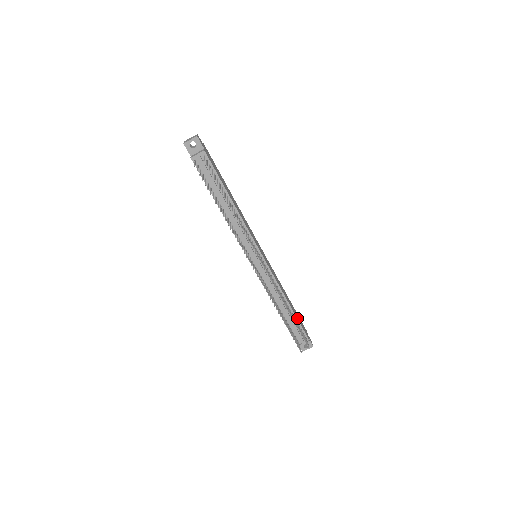
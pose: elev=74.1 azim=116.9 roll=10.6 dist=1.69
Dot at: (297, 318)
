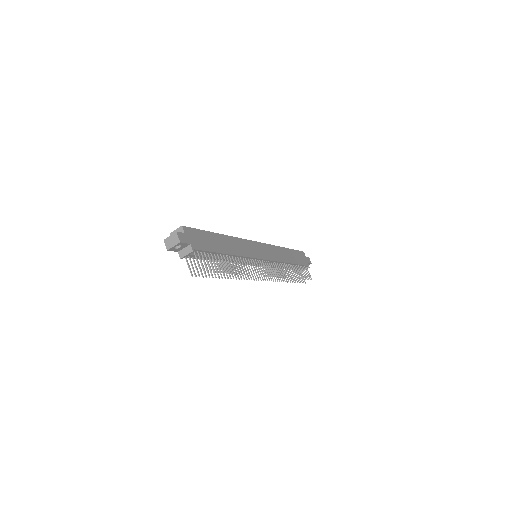
Dot at: (298, 264)
